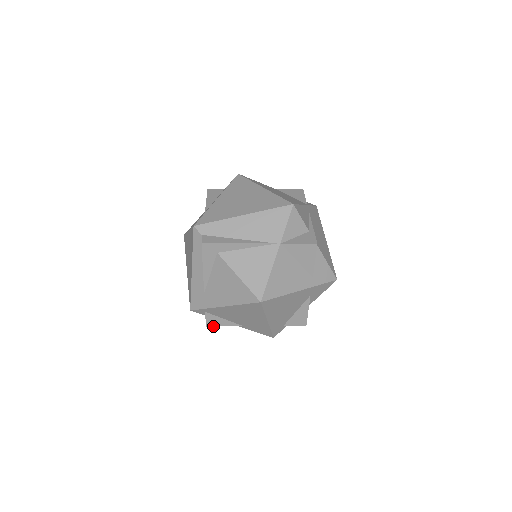
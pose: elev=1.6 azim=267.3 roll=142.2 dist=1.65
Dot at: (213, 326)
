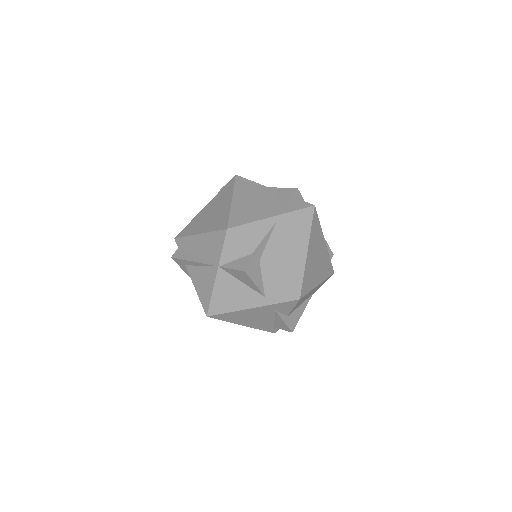
Dot at: occluded
